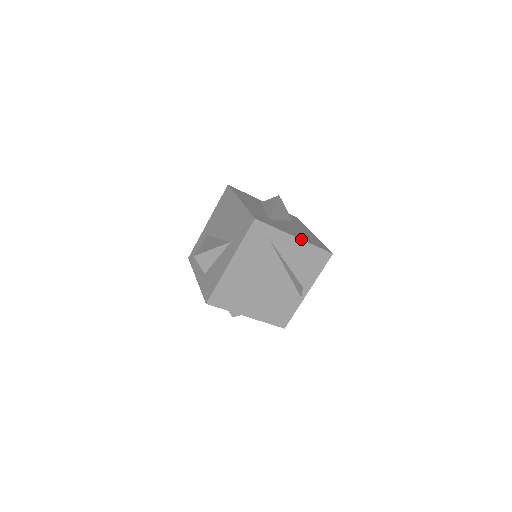
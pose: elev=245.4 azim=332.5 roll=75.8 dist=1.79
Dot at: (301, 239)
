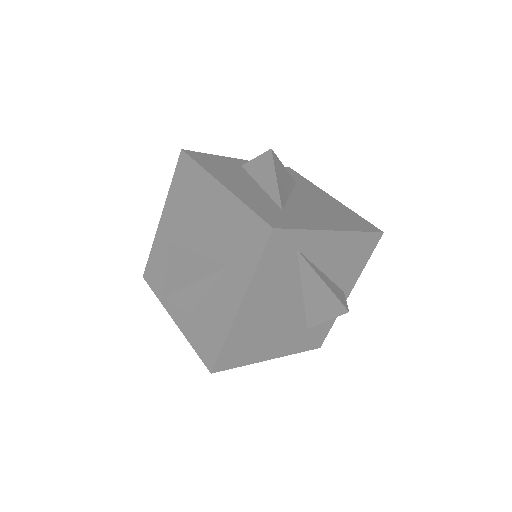
Dot at: (342, 230)
